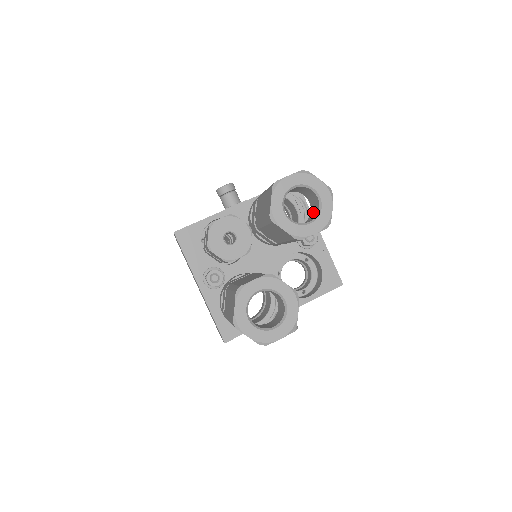
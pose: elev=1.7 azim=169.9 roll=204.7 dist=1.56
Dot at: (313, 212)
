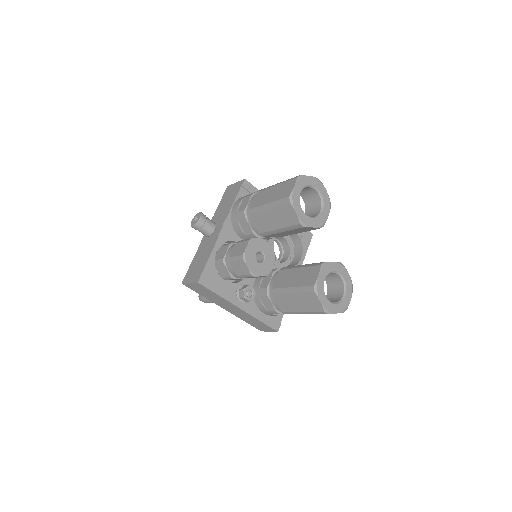
Dot at: (310, 201)
